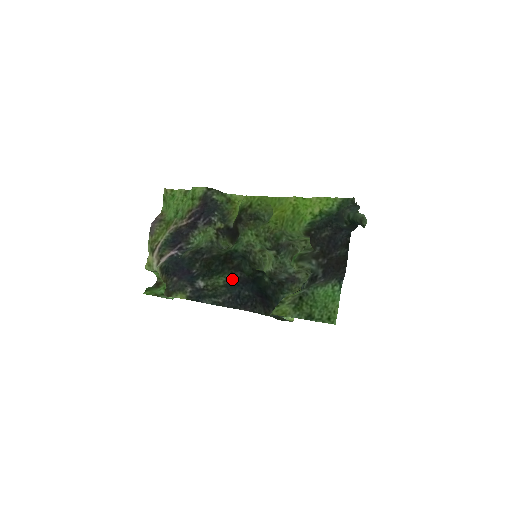
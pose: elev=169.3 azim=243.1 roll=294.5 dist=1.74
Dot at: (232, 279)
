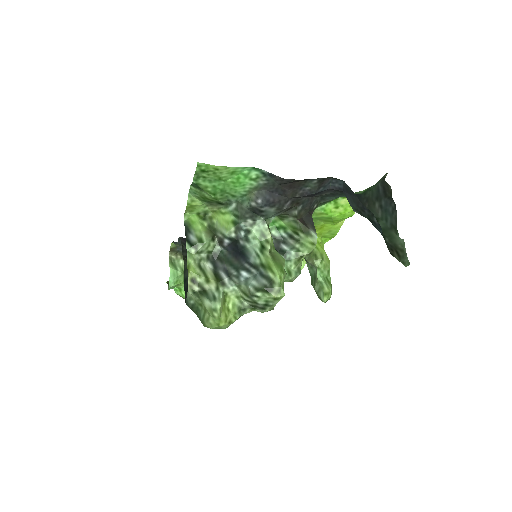
Dot at: occluded
